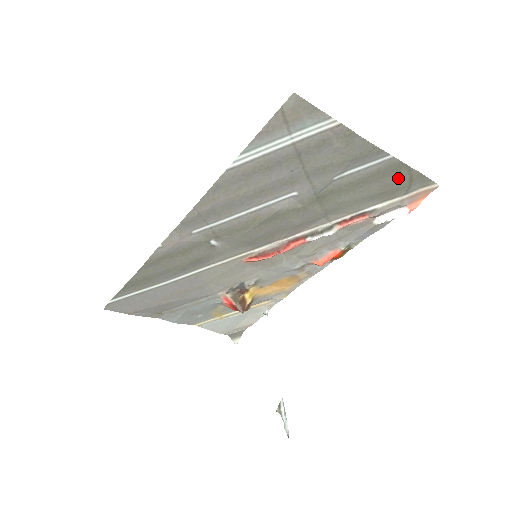
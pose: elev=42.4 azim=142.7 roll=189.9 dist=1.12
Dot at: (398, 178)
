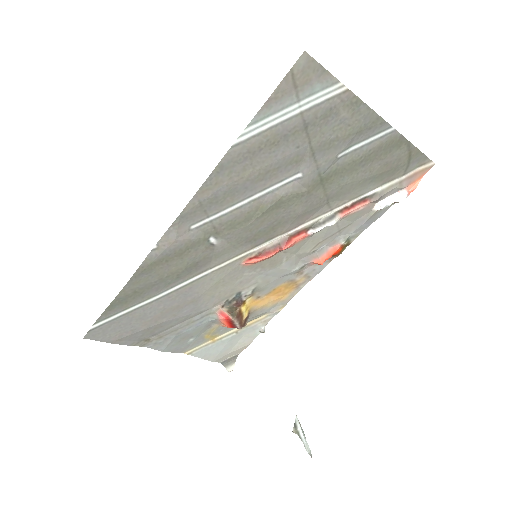
Dot at: (398, 155)
